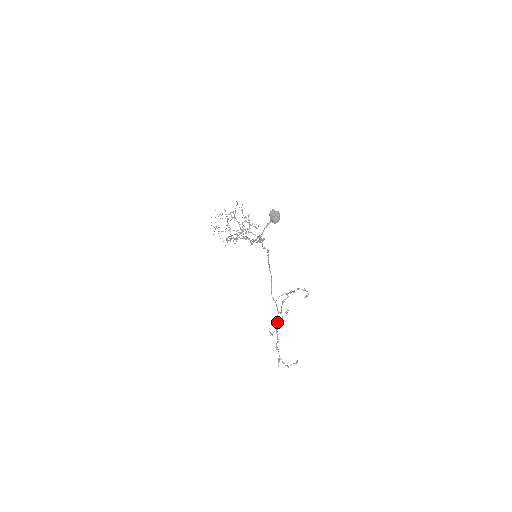
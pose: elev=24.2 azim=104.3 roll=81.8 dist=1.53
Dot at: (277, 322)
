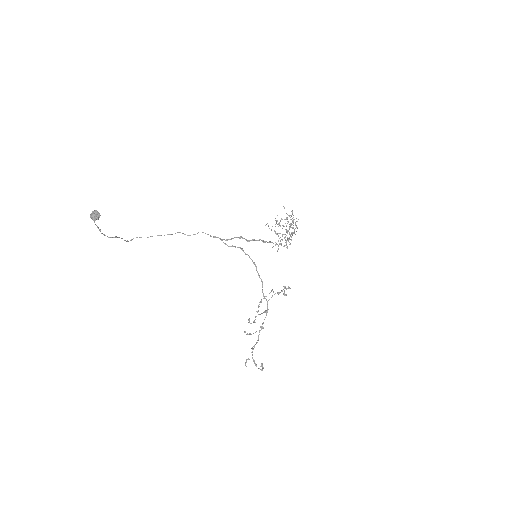
Dot at: (249, 321)
